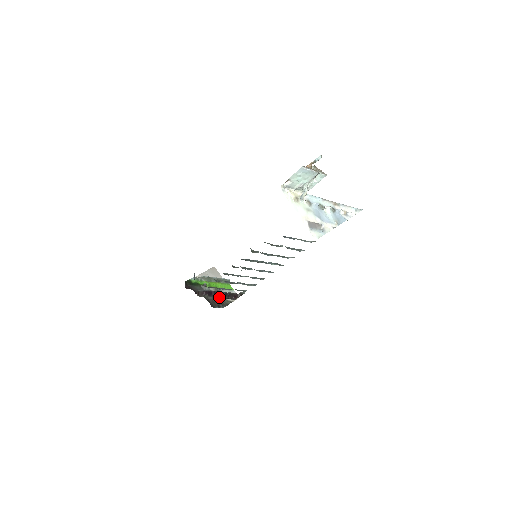
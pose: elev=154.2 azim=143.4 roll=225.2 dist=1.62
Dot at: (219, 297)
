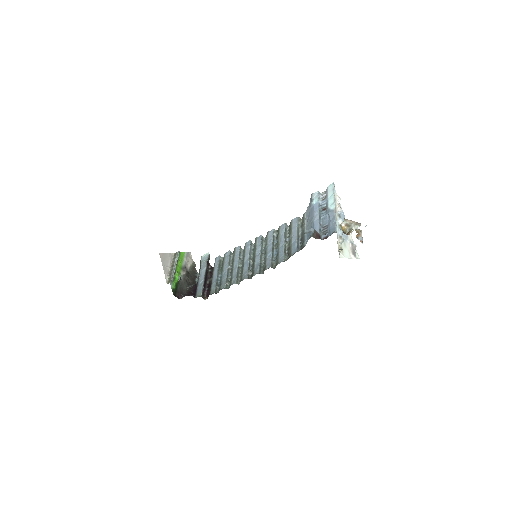
Dot at: occluded
